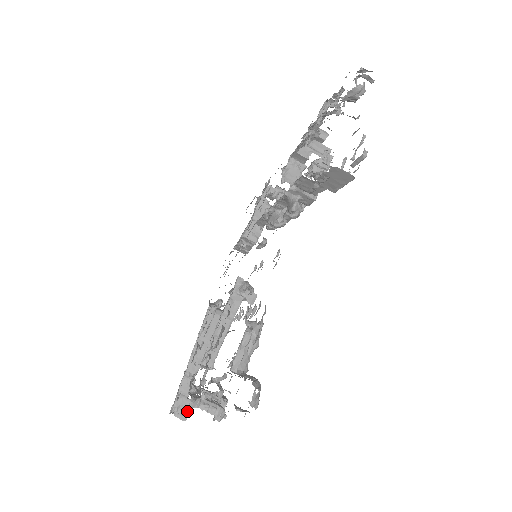
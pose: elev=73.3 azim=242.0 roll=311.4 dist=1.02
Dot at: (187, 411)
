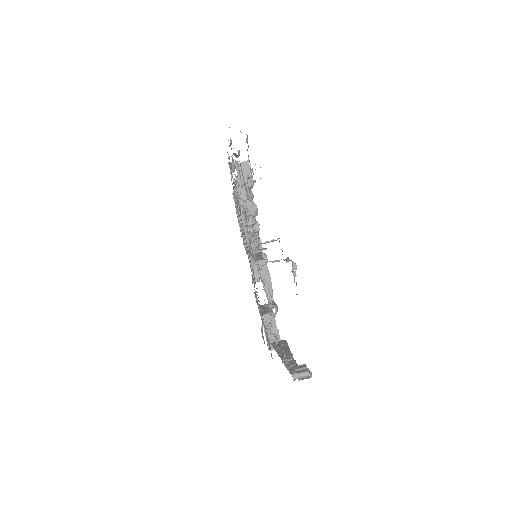
Dot at: (305, 370)
